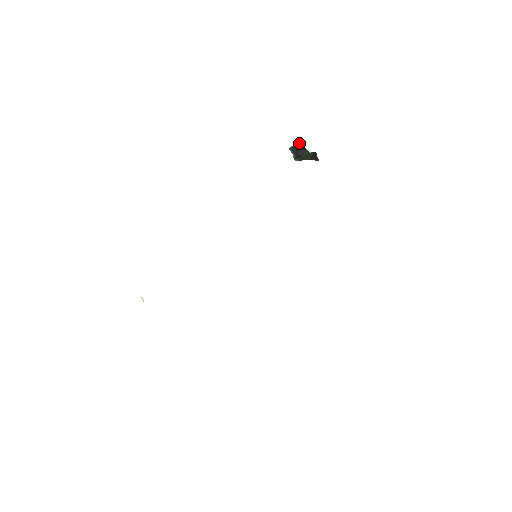
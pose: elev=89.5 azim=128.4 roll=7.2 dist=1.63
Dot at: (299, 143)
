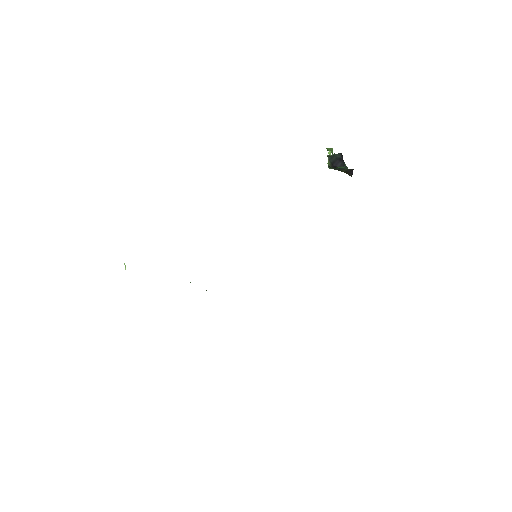
Dot at: (341, 155)
